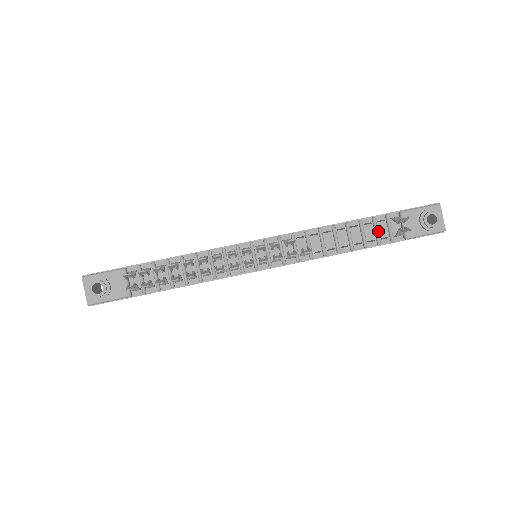
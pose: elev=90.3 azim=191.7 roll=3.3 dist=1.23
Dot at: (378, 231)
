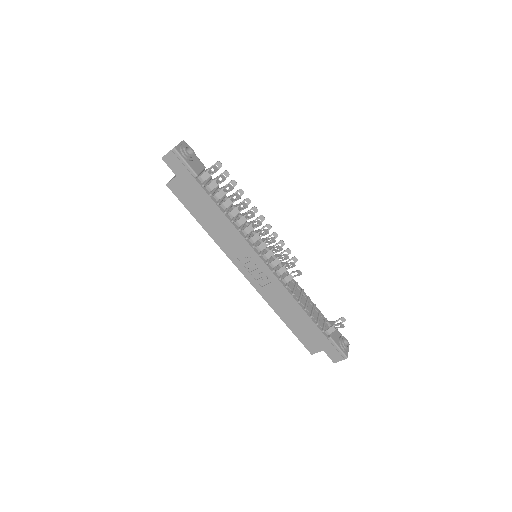
Dot at: (319, 319)
